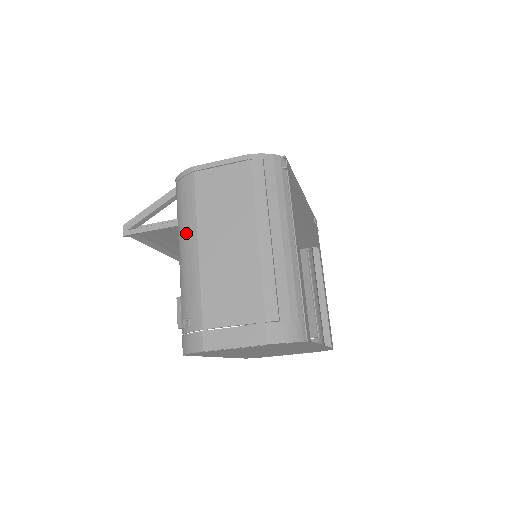
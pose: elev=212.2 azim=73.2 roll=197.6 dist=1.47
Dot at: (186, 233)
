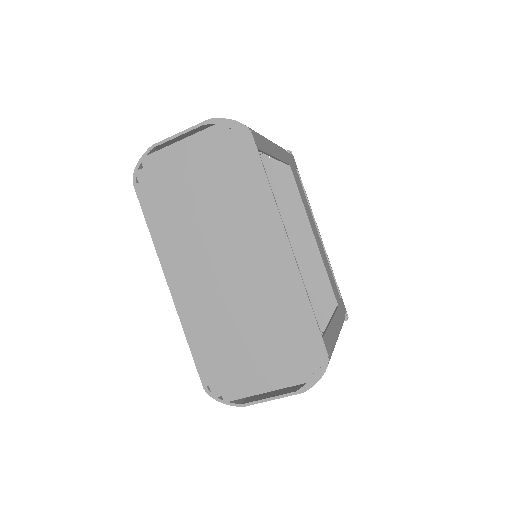
Dot at: occluded
